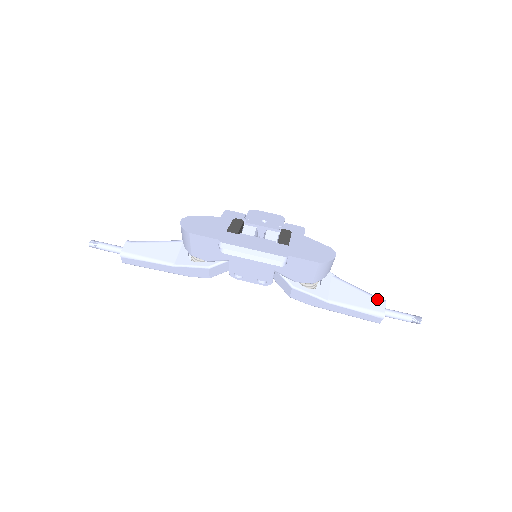
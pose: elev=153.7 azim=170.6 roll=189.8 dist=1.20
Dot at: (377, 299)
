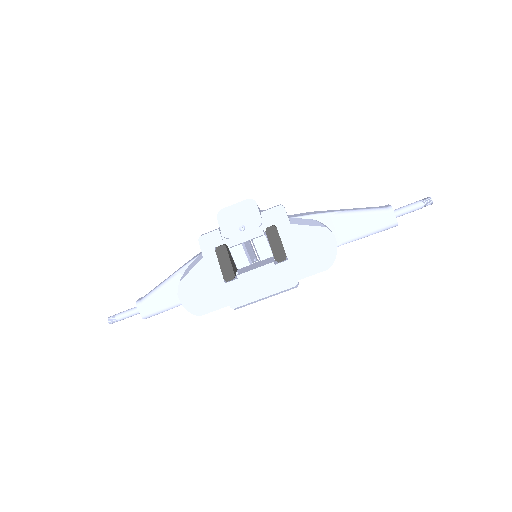
Dot at: (384, 213)
